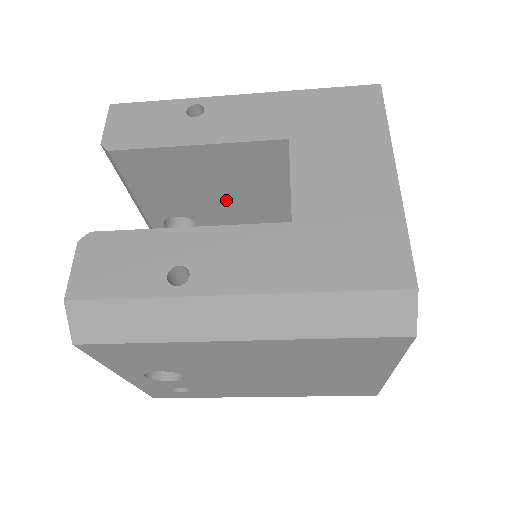
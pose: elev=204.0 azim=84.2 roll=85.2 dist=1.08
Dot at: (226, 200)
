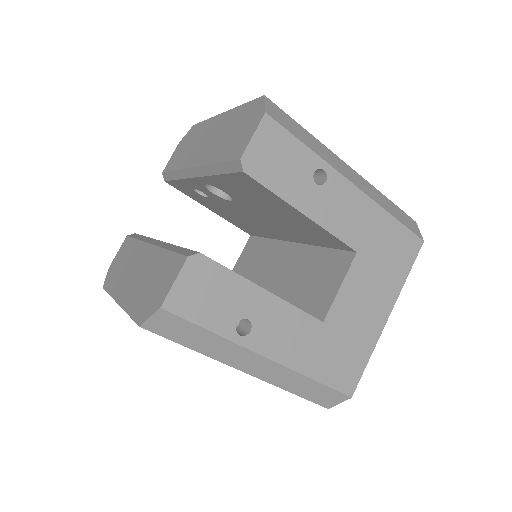
Dot at: (273, 218)
